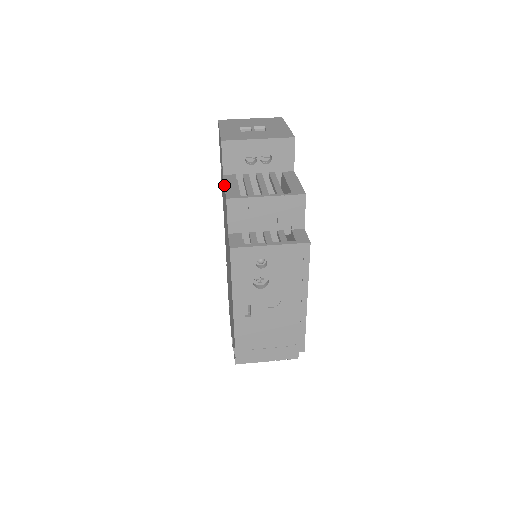
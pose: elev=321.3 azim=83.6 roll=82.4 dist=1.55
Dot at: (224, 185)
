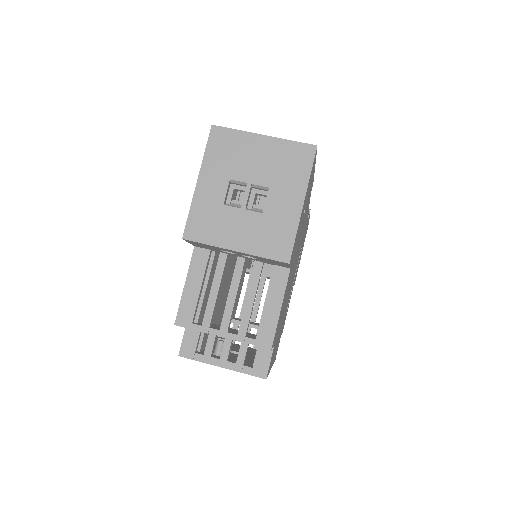
Dot at: occluded
